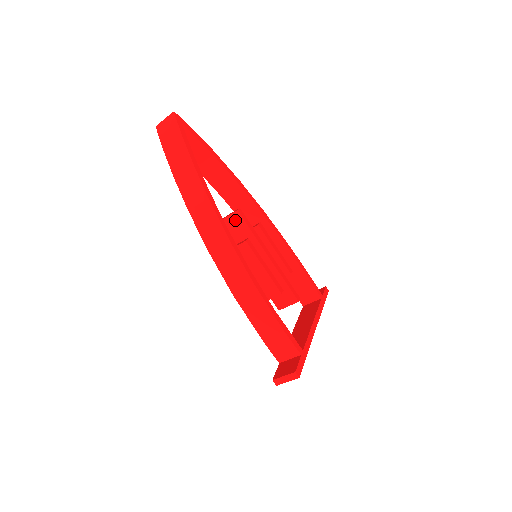
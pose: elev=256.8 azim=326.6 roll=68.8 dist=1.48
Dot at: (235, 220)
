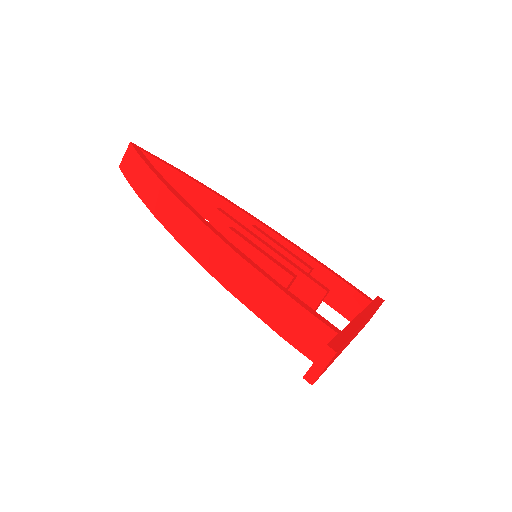
Dot at: (218, 222)
